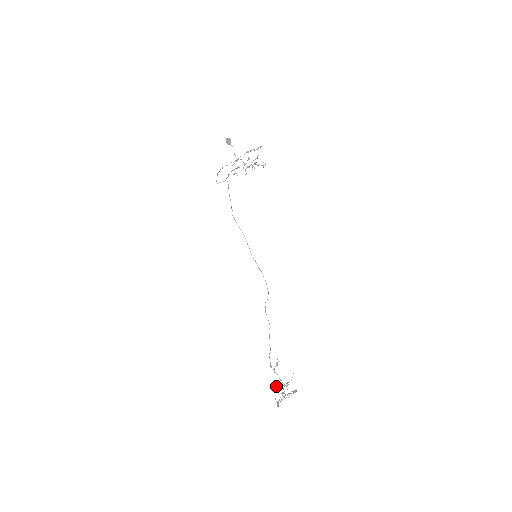
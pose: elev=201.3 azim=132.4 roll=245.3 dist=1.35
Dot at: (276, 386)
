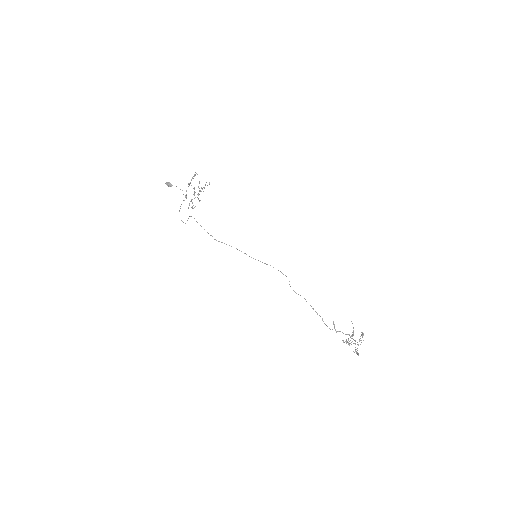
Dot at: (345, 341)
